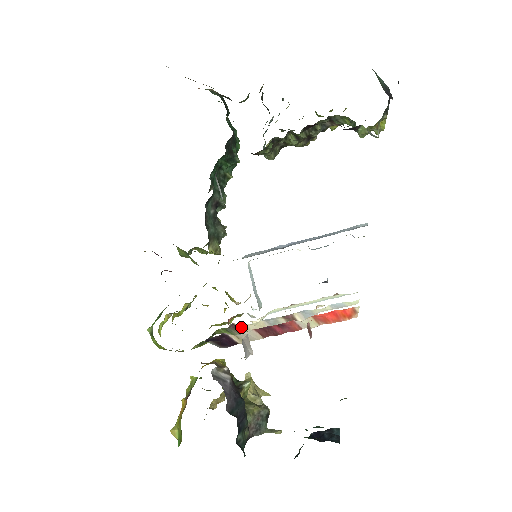
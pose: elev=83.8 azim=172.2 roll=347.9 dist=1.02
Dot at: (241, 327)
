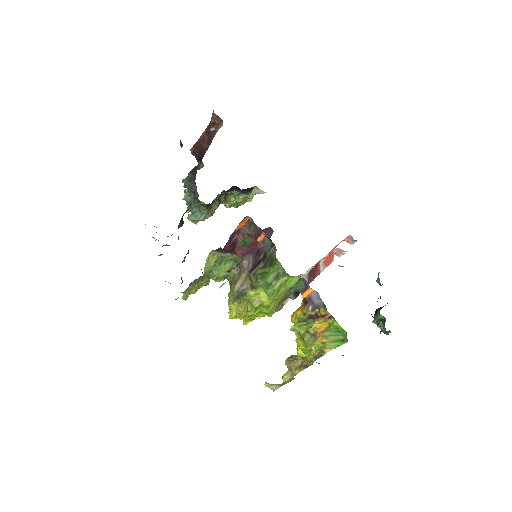
Dot at: occluded
